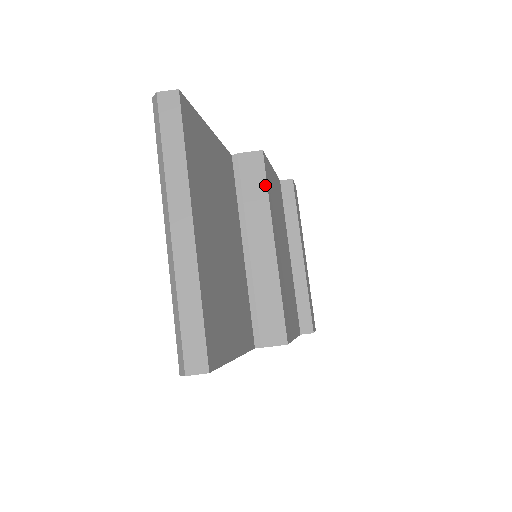
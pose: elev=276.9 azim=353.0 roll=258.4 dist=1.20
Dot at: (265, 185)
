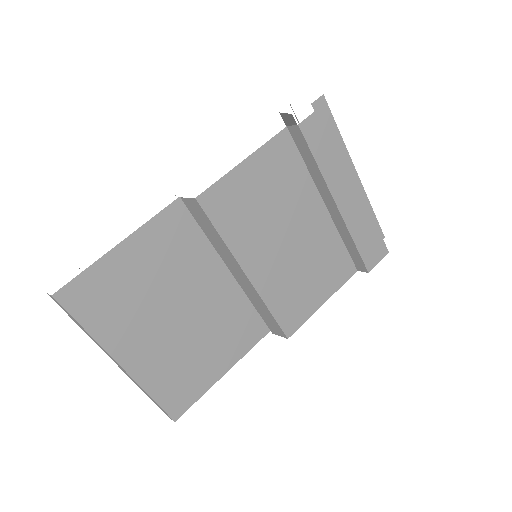
Dot at: (214, 229)
